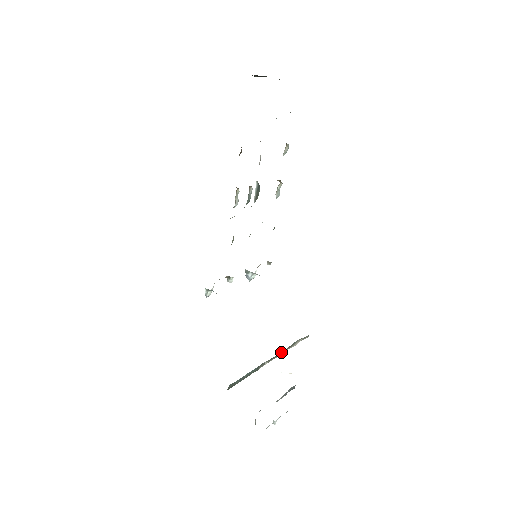
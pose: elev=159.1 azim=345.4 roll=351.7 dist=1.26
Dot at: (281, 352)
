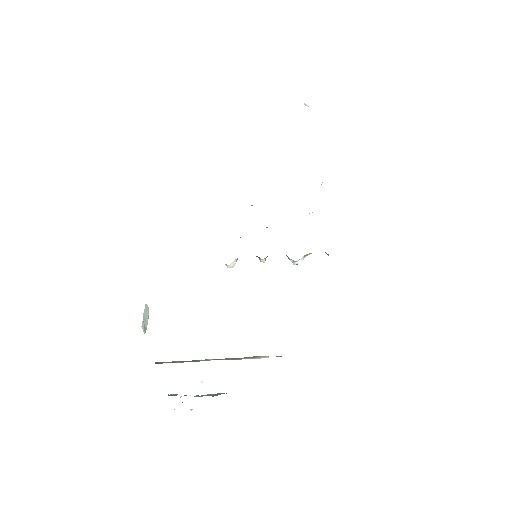
Dot at: (231, 358)
